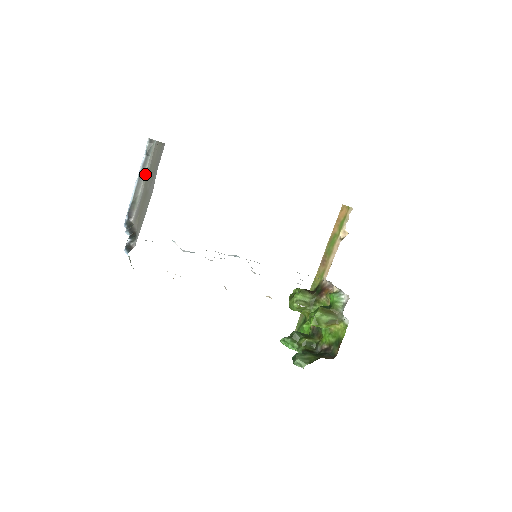
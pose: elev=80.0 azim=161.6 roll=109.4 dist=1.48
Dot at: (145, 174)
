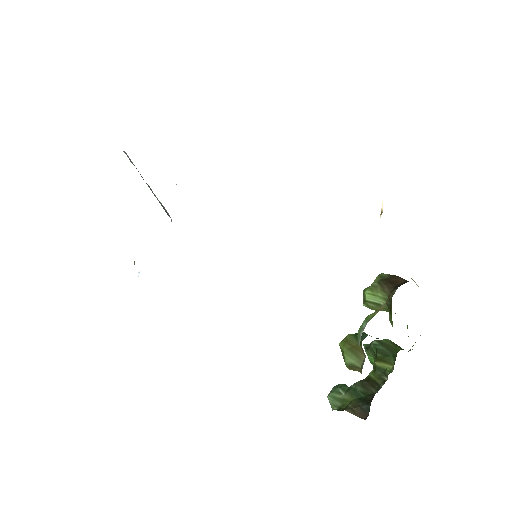
Dot at: occluded
